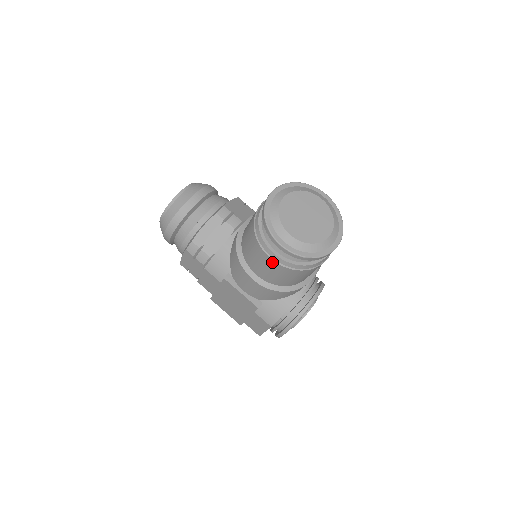
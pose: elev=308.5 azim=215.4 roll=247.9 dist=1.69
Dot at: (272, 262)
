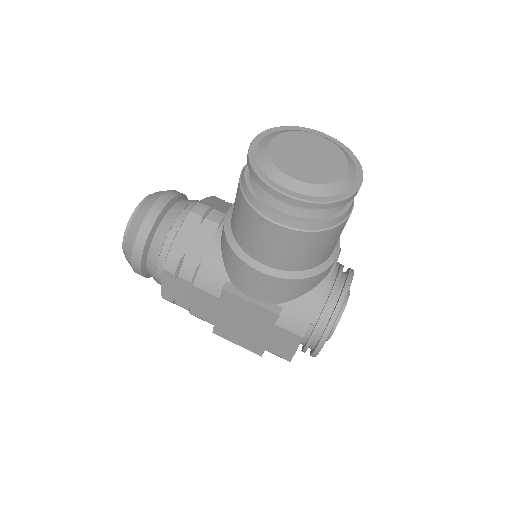
Dot at: (280, 230)
